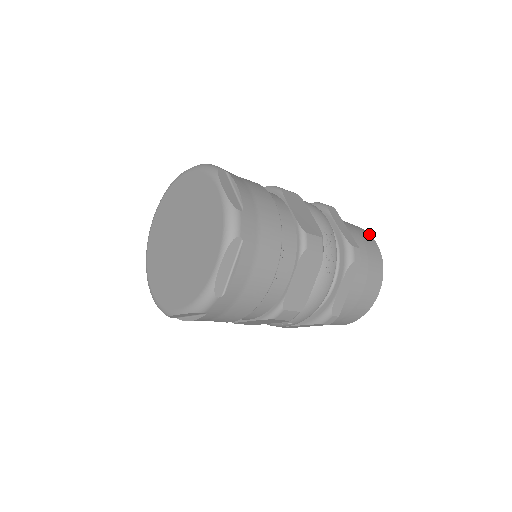
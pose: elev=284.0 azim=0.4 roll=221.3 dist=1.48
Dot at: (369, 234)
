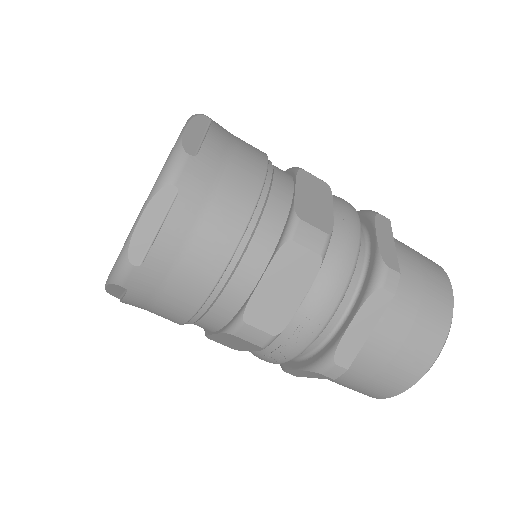
Dot at: (440, 347)
